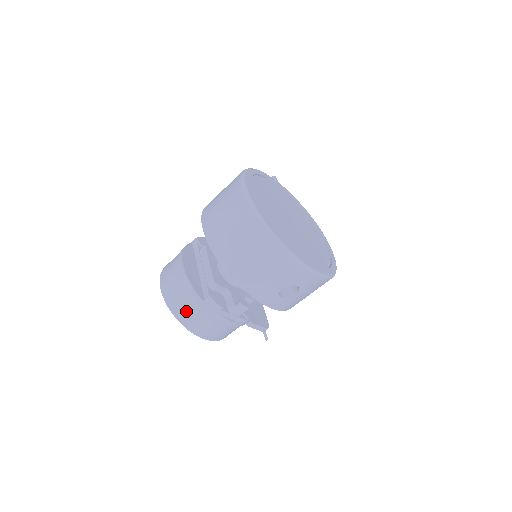
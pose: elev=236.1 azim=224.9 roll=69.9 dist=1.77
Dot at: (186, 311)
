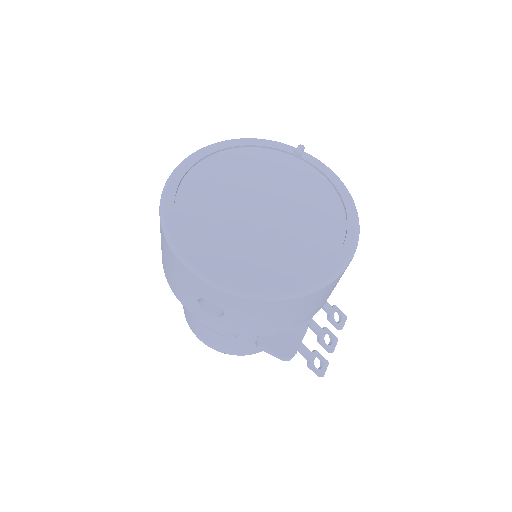
Dot at: (185, 310)
